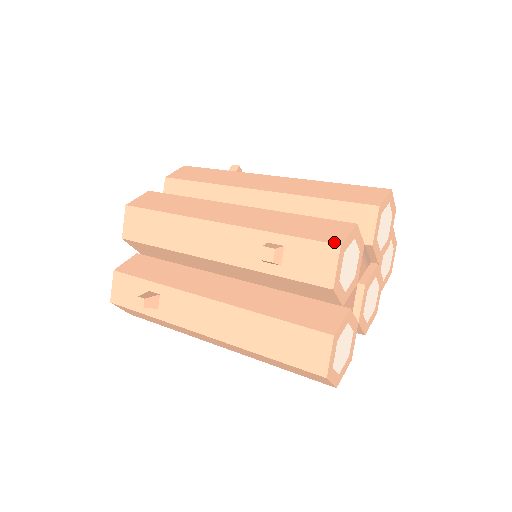
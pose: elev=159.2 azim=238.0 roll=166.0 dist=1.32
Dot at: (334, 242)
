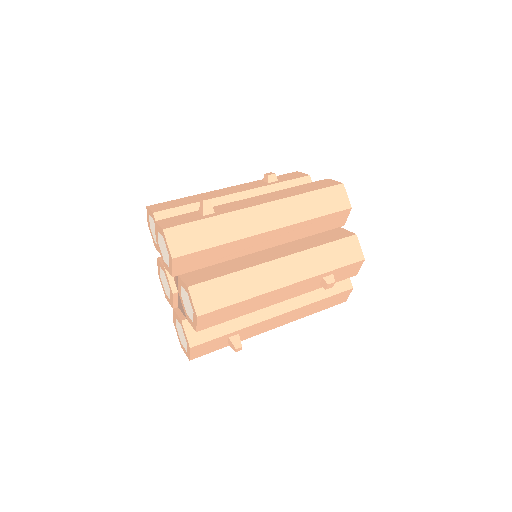
Dot at: (361, 259)
